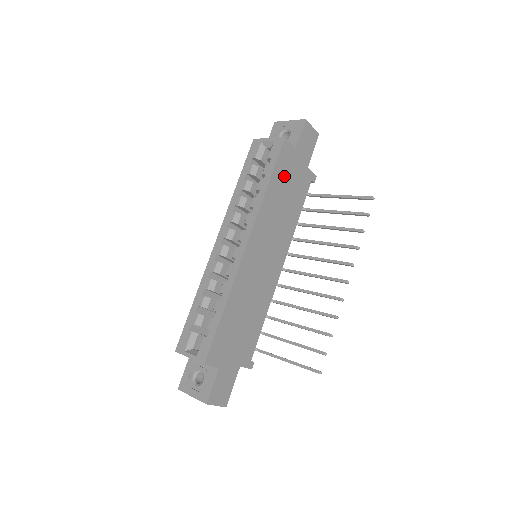
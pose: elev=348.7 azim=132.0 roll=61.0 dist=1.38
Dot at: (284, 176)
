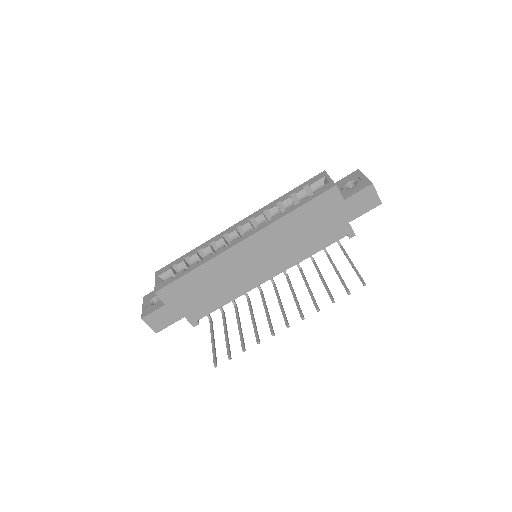
Dot at: (315, 214)
